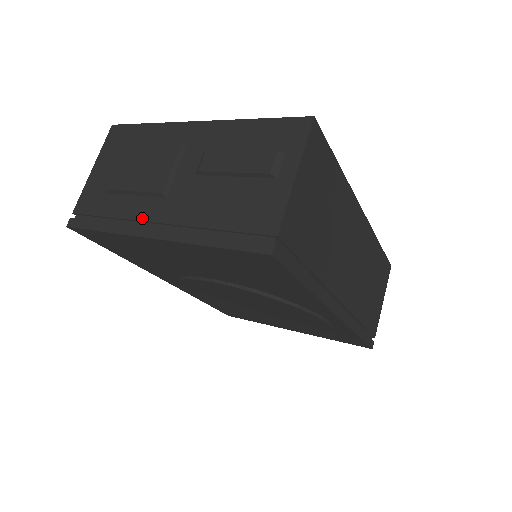
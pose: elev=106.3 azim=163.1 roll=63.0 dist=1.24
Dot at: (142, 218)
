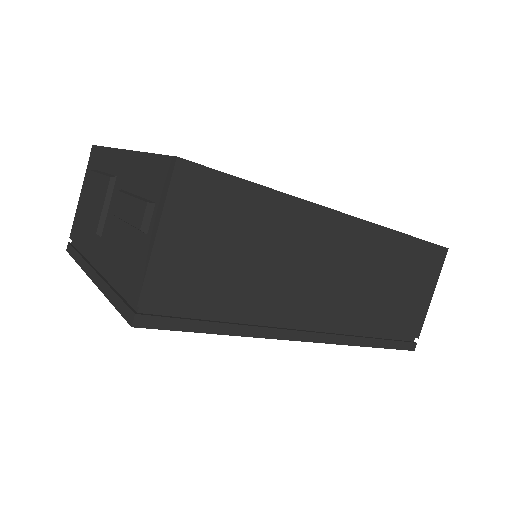
Dot at: (90, 255)
